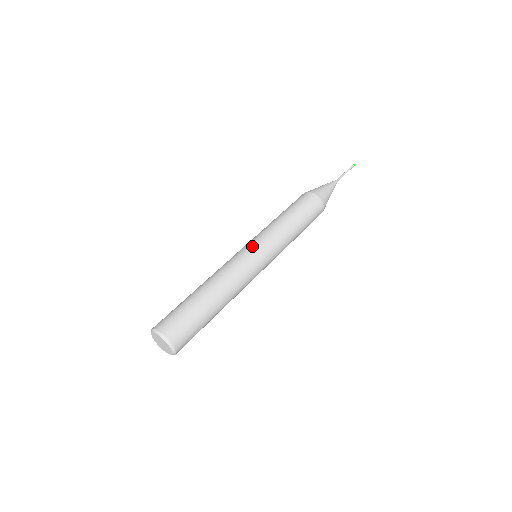
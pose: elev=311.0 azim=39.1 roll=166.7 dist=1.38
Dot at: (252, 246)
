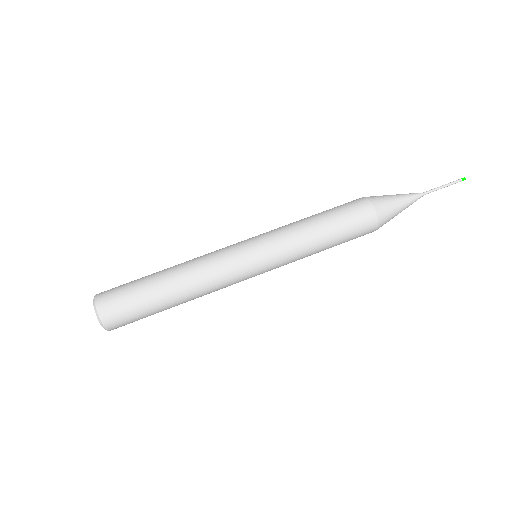
Dot at: (250, 245)
